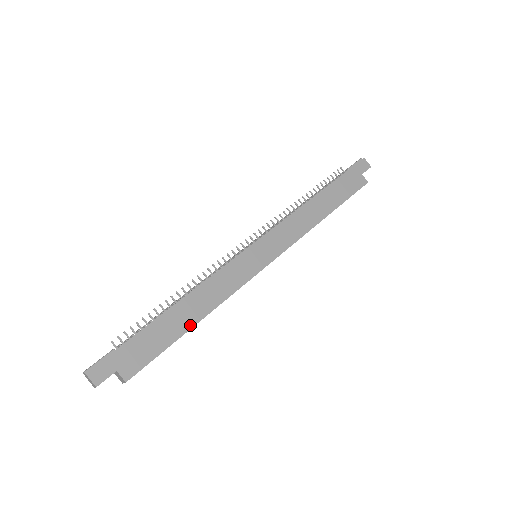
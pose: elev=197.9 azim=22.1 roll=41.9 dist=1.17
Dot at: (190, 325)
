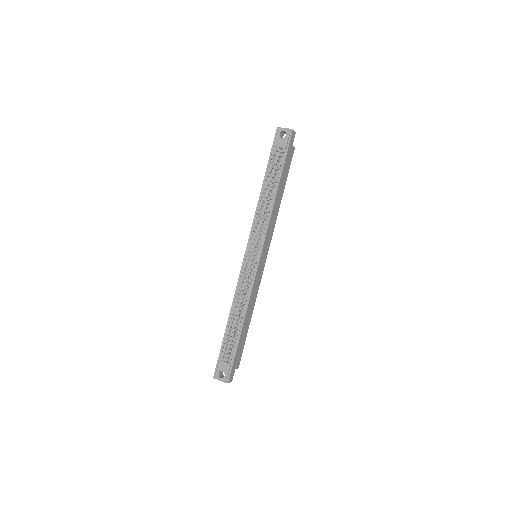
Dot at: (249, 323)
